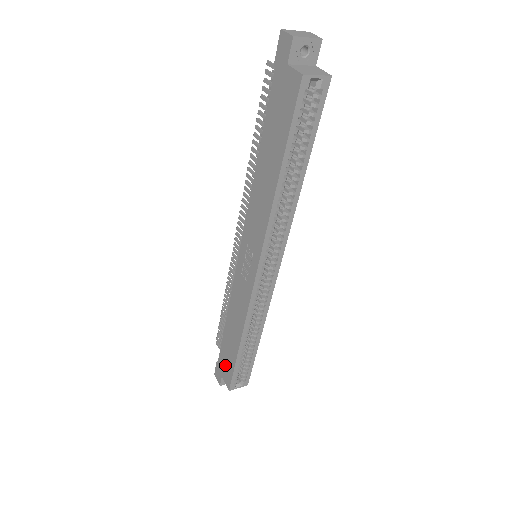
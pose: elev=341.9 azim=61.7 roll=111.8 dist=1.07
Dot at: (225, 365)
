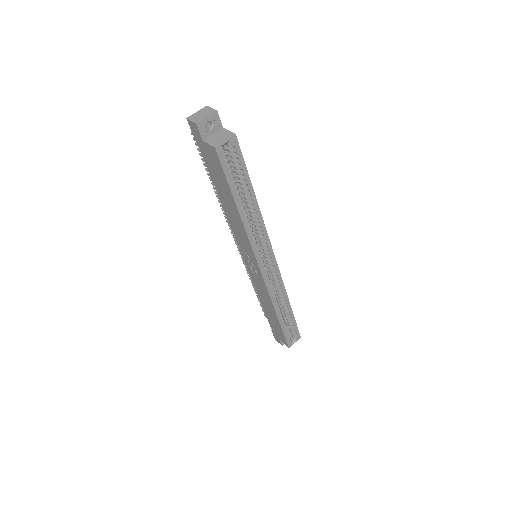
Dot at: (277, 332)
